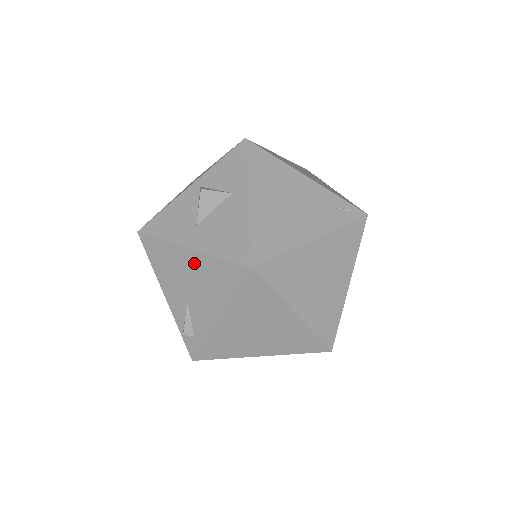
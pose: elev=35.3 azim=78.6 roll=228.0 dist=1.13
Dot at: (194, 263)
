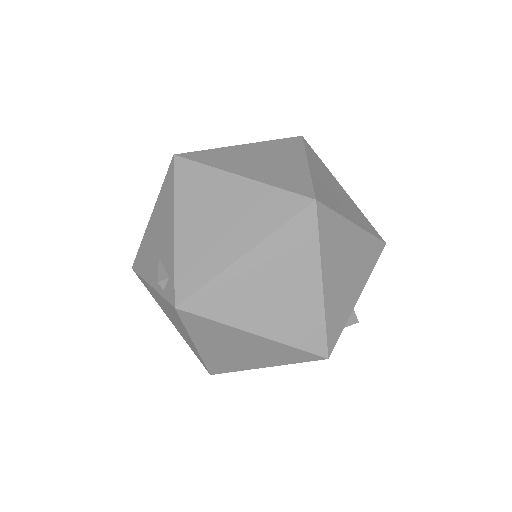
Dot at: (154, 219)
